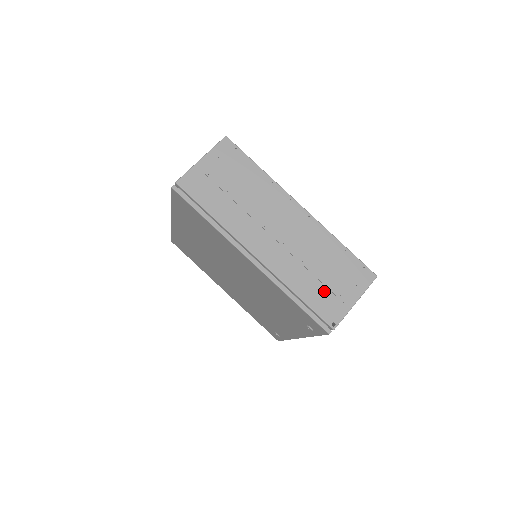
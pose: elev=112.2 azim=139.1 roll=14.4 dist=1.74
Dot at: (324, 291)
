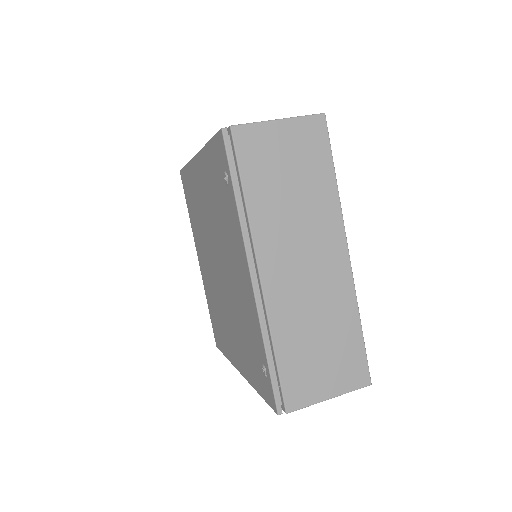
Dot at: occluded
